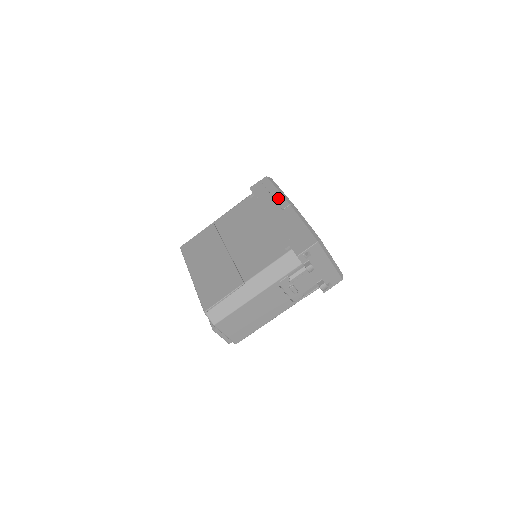
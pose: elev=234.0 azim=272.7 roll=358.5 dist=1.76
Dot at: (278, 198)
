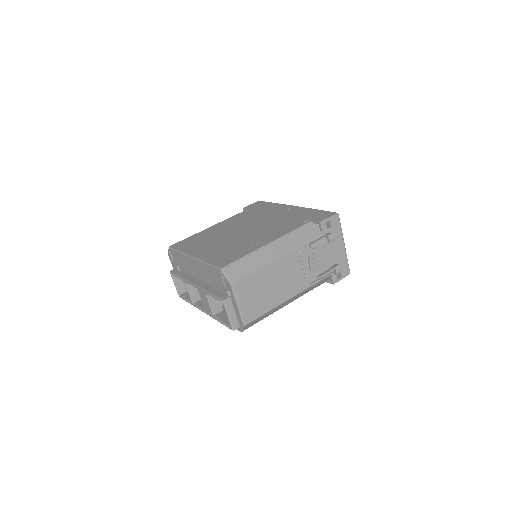
Dot at: (279, 205)
